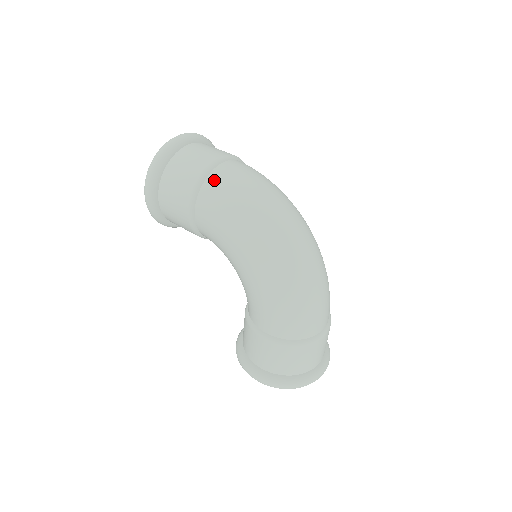
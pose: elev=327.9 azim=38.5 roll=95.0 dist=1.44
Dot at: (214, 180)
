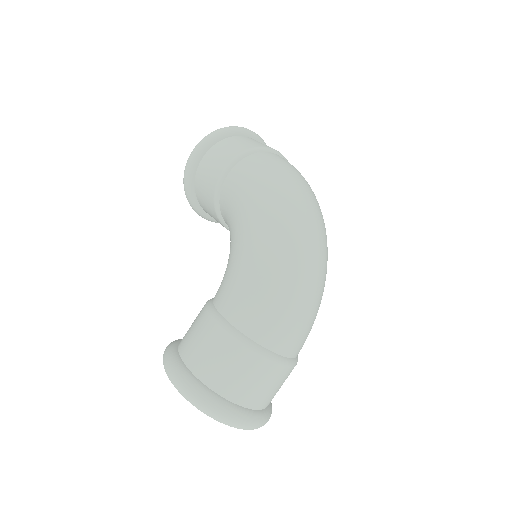
Dot at: (266, 155)
